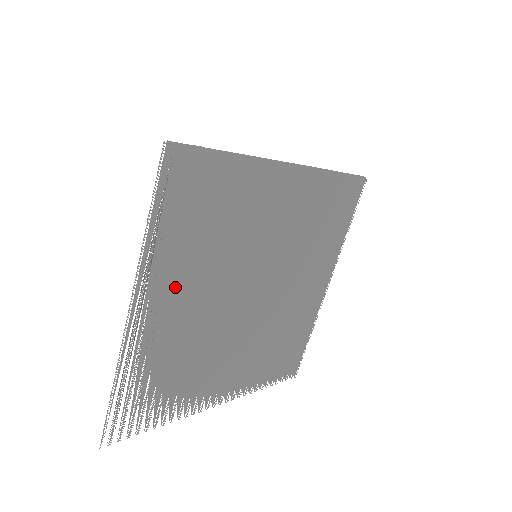
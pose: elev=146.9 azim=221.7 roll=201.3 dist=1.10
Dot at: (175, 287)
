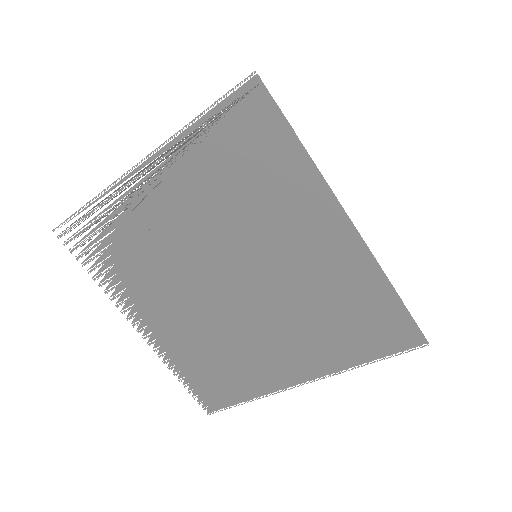
Dot at: (178, 190)
